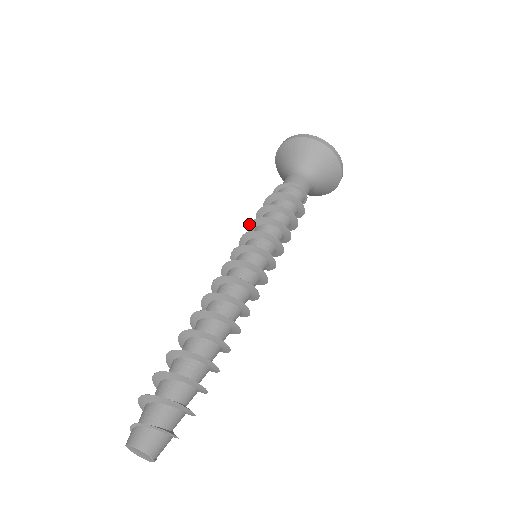
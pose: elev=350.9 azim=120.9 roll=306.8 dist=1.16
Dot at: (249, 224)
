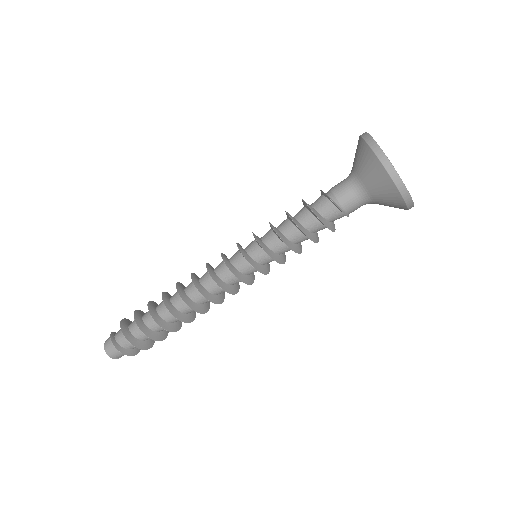
Dot at: occluded
